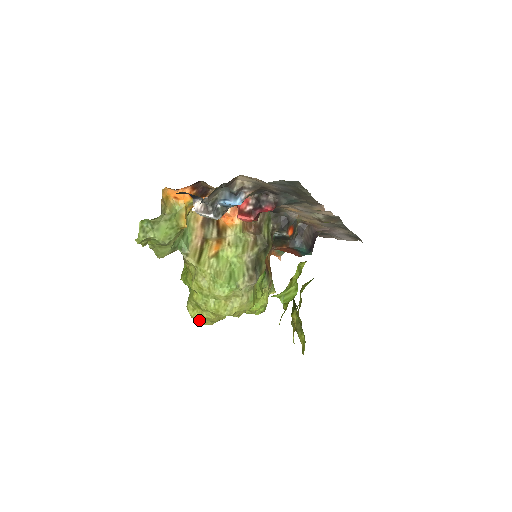
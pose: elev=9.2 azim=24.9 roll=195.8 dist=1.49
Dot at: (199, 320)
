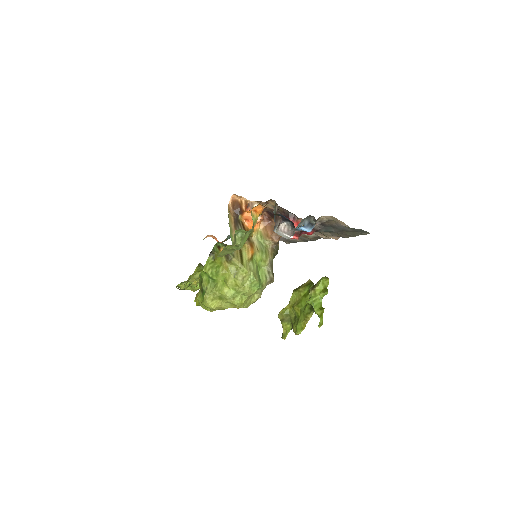
Dot at: (214, 309)
